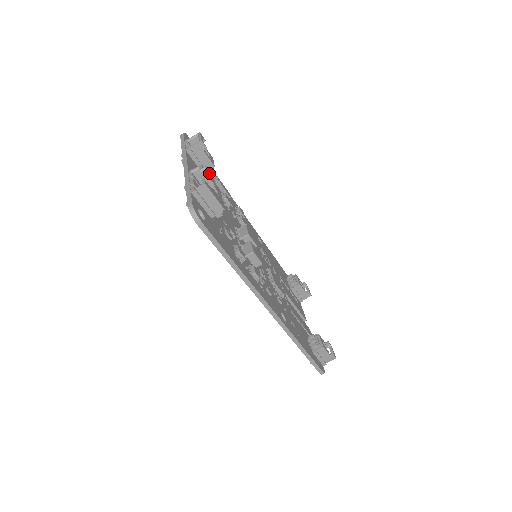
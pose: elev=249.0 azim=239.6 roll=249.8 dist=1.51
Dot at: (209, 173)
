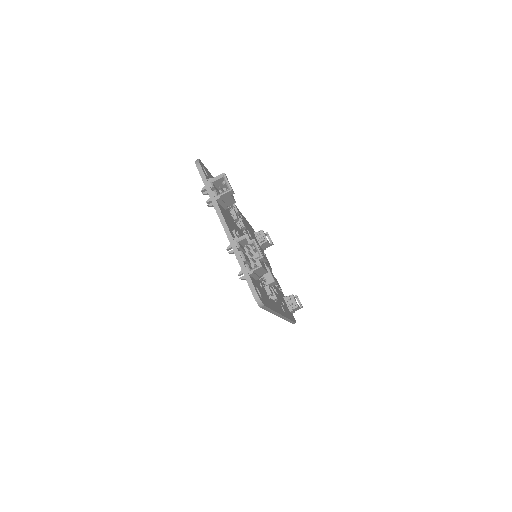
Dot at: occluded
